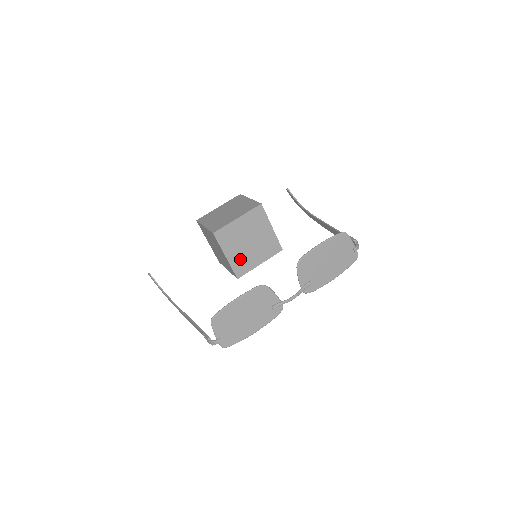
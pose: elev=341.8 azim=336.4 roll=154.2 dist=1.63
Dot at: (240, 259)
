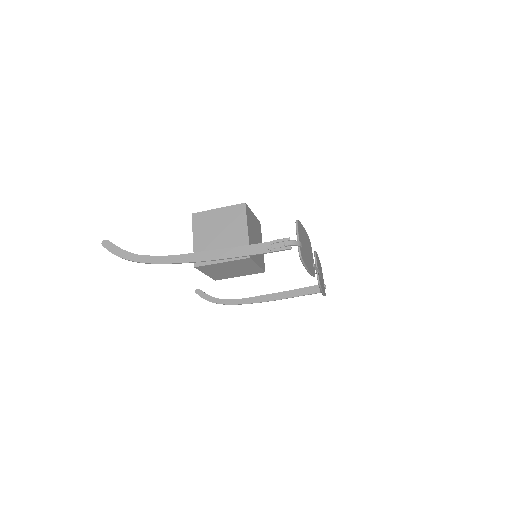
Dot at: occluded
